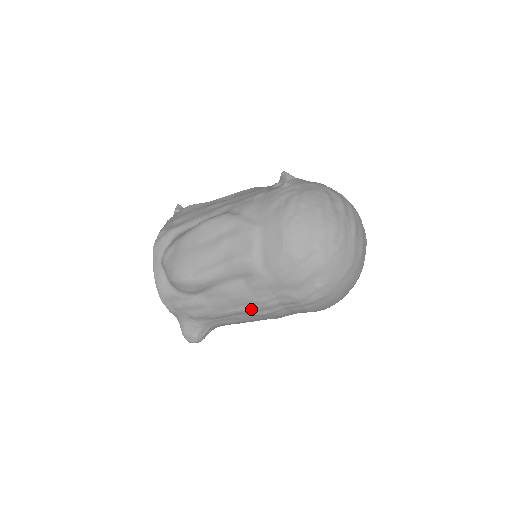
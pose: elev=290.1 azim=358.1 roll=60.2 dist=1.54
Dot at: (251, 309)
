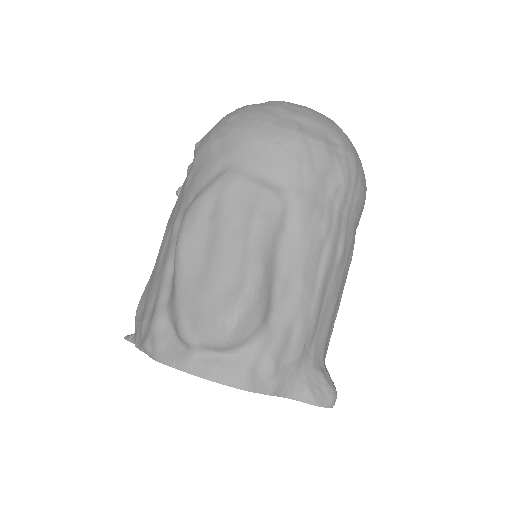
Dot at: (329, 255)
